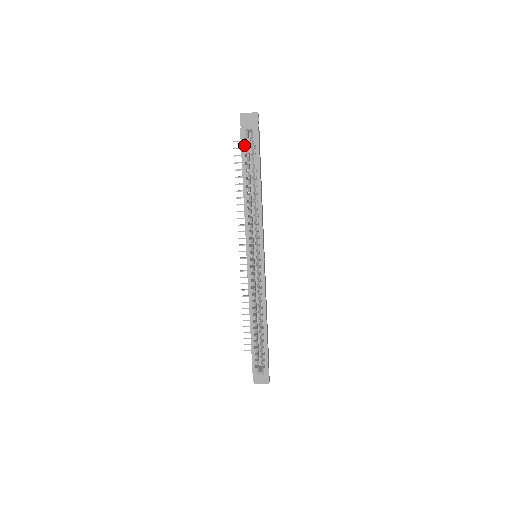
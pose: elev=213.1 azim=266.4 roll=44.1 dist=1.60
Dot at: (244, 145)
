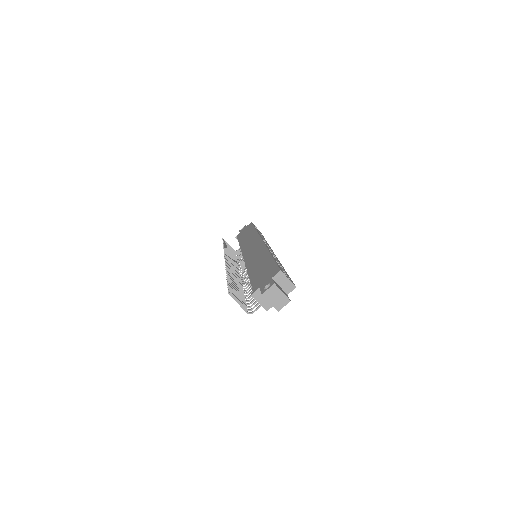
Dot at: occluded
